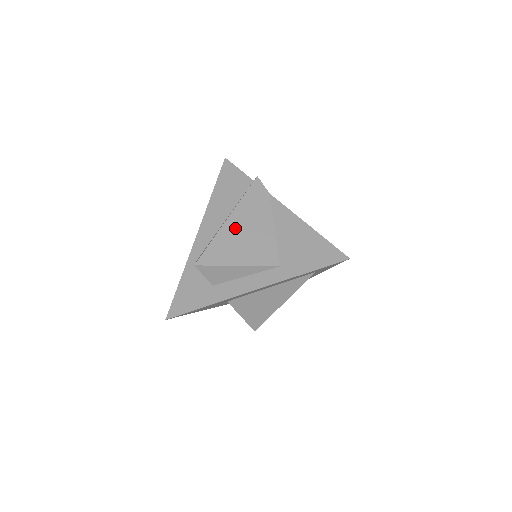
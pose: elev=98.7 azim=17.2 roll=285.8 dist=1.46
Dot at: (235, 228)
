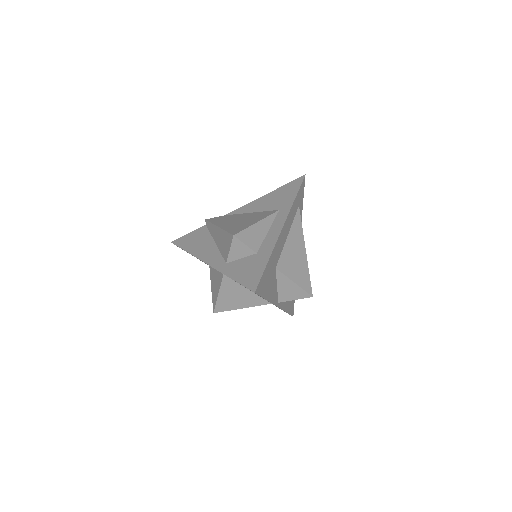
Dot at: (229, 224)
